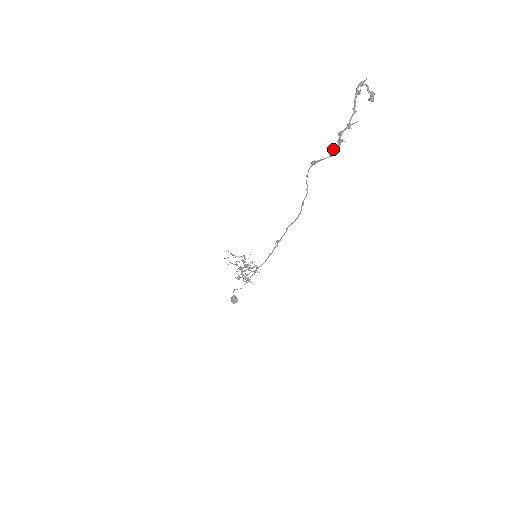
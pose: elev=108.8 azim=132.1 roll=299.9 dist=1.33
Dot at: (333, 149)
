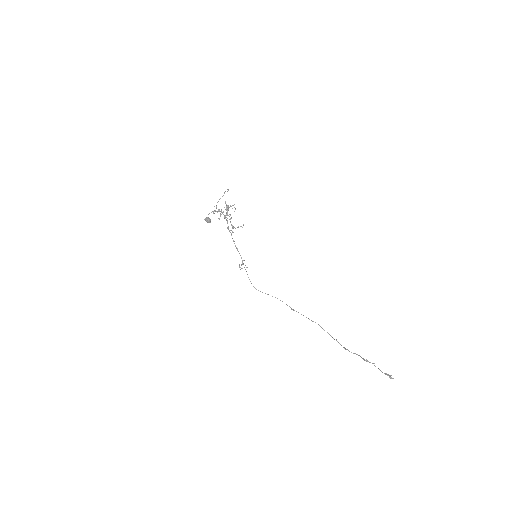
Dot at: occluded
